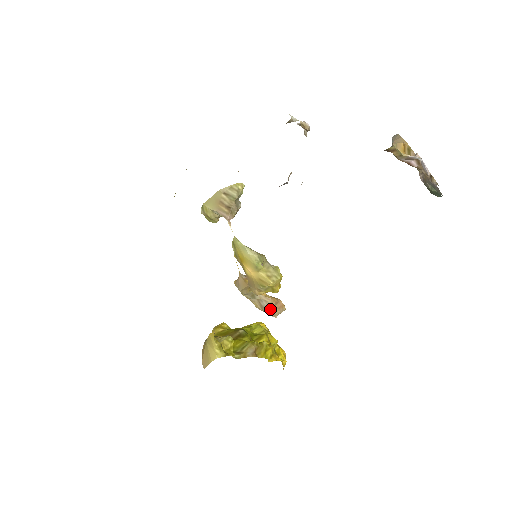
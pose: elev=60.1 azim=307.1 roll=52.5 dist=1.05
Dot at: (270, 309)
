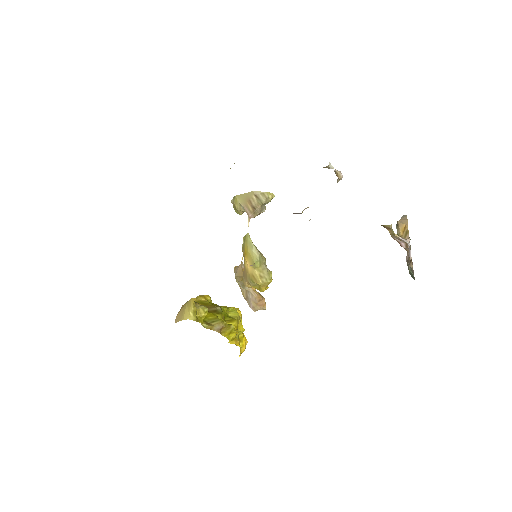
Dot at: (253, 302)
